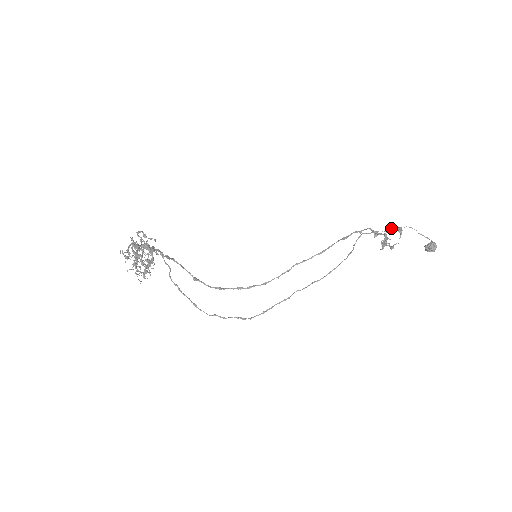
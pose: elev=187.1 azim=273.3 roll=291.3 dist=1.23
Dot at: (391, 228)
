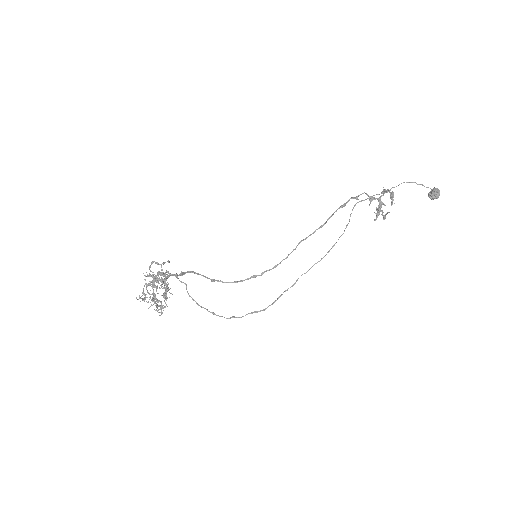
Dot at: (384, 192)
